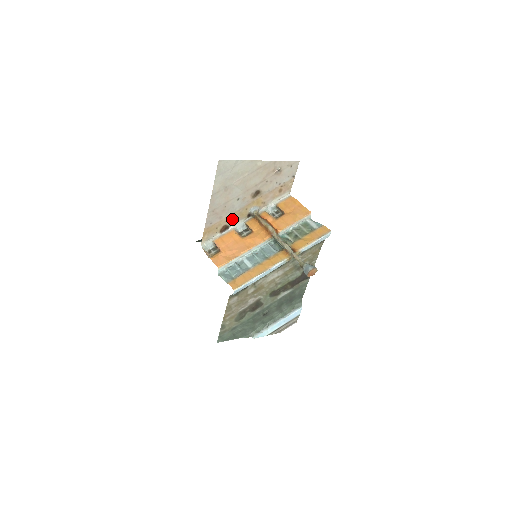
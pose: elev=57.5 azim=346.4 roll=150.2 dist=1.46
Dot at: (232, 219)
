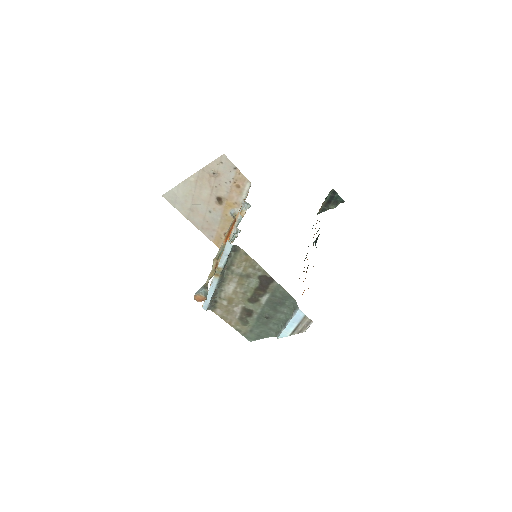
Dot at: (225, 227)
